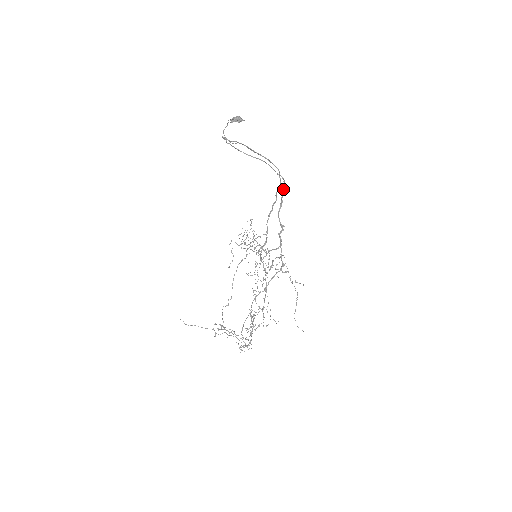
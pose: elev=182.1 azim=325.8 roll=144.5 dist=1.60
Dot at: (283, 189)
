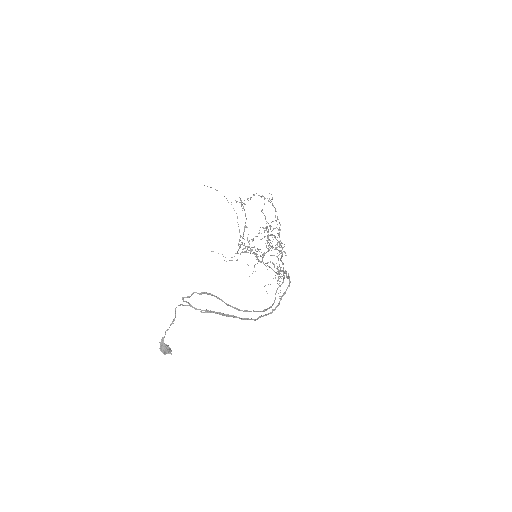
Dot at: (279, 301)
